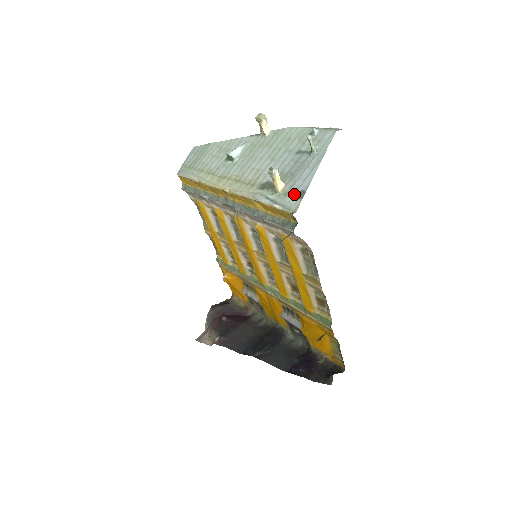
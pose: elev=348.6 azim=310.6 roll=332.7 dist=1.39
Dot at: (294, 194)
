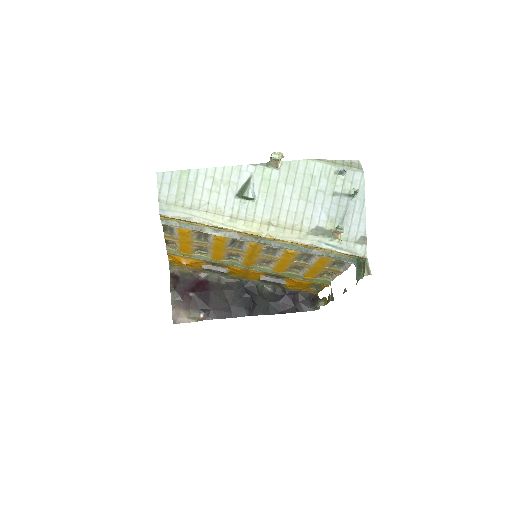
Dot at: (356, 240)
